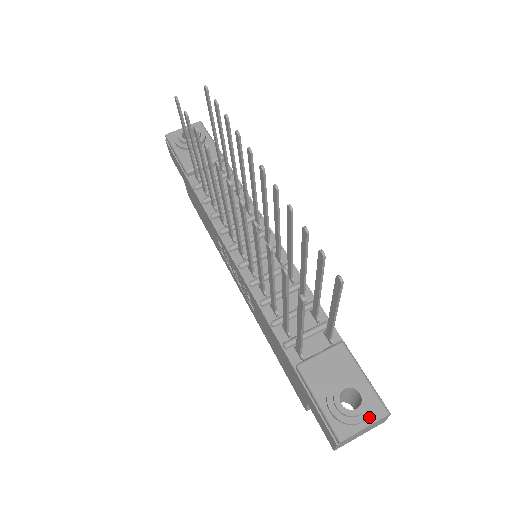
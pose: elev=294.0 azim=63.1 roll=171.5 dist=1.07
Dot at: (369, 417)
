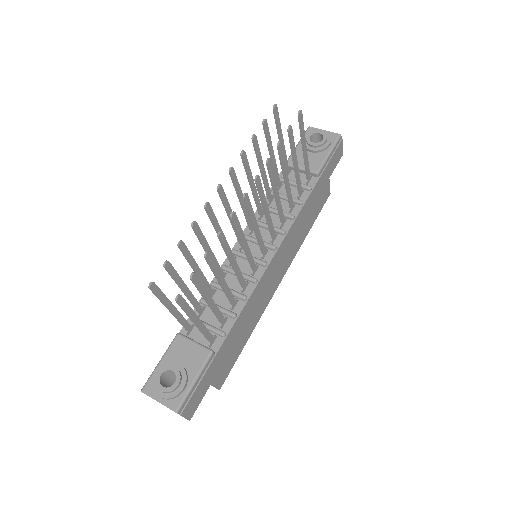
Dot at: (166, 400)
